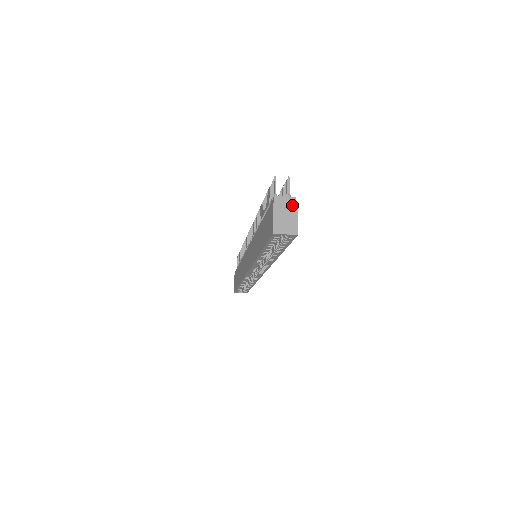
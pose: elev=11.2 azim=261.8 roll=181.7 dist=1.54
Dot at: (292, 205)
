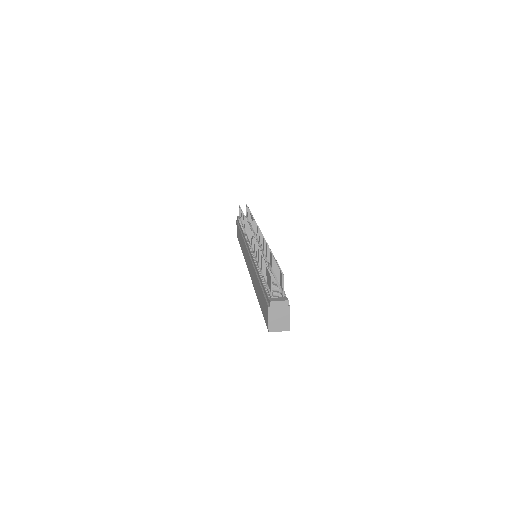
Dot at: (285, 308)
